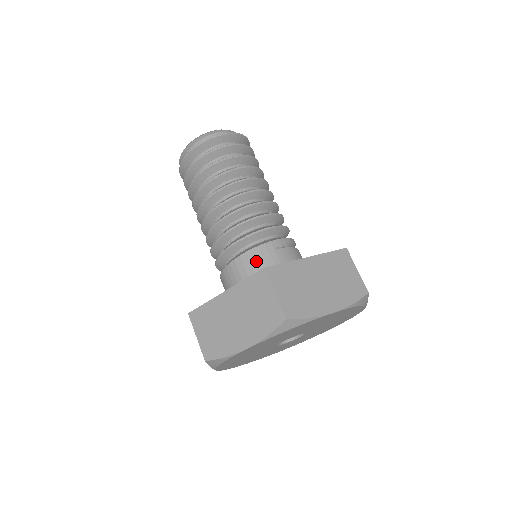
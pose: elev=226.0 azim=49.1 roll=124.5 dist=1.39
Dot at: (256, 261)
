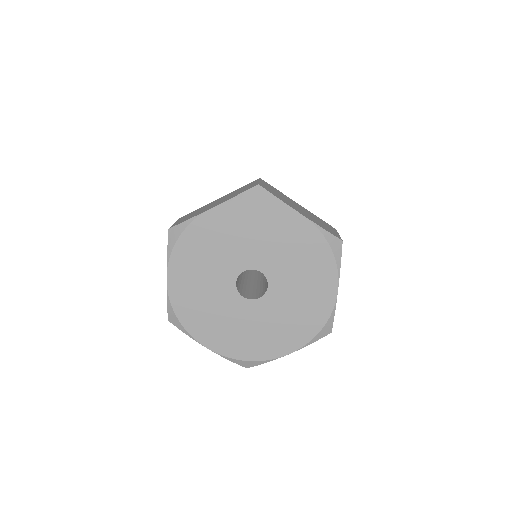
Dot at: occluded
